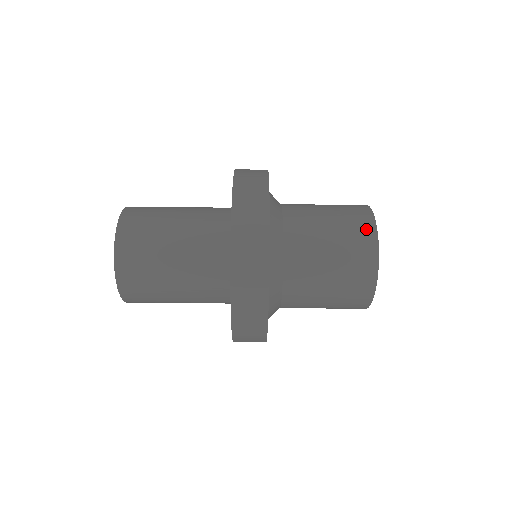
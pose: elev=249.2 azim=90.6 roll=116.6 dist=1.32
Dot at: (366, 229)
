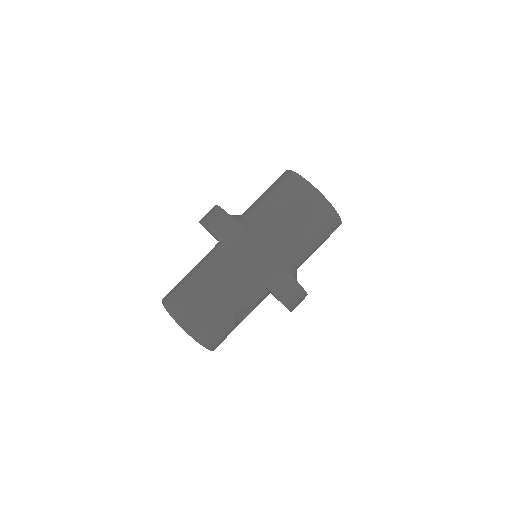
Dot at: occluded
